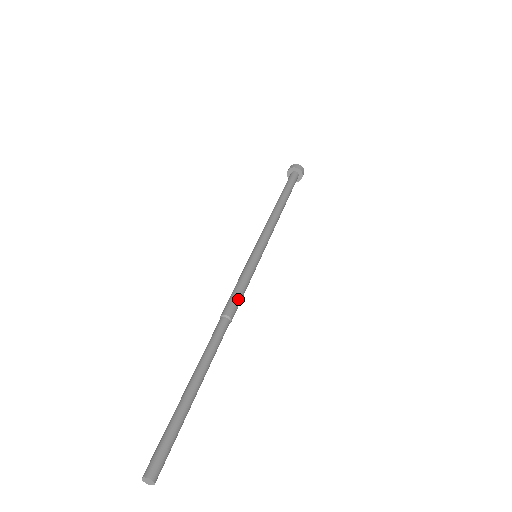
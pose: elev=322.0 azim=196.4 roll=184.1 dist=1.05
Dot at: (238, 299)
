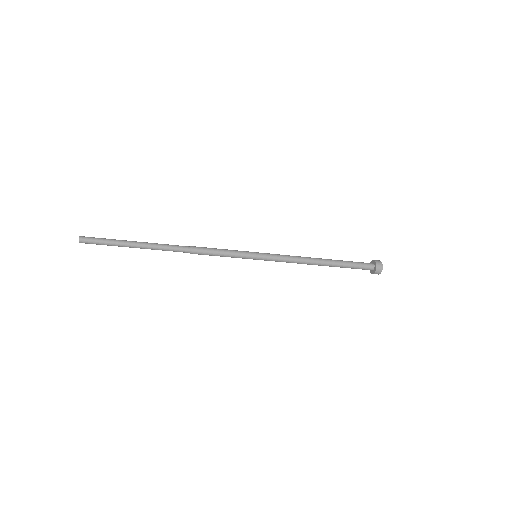
Dot at: (208, 248)
